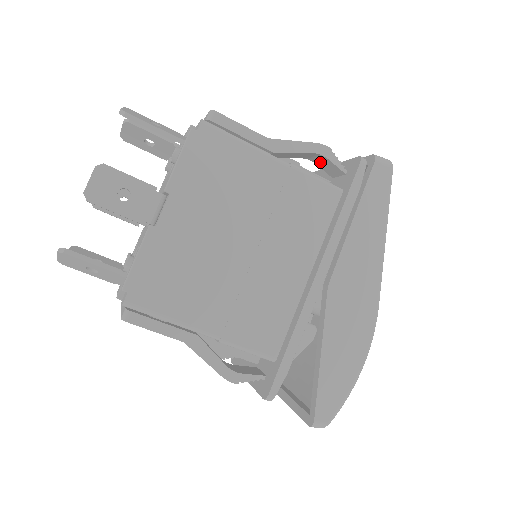
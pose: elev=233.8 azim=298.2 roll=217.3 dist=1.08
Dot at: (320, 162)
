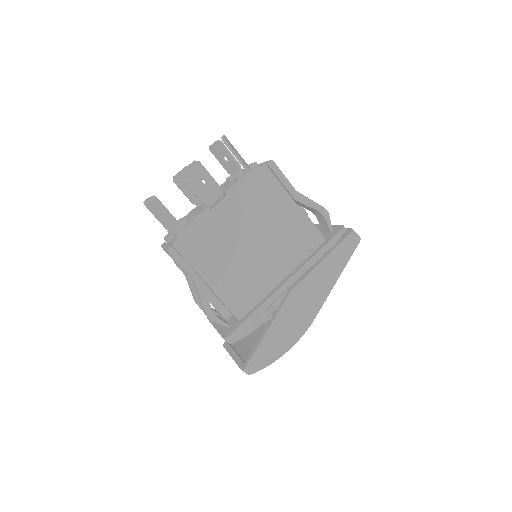
Dot at: (320, 218)
